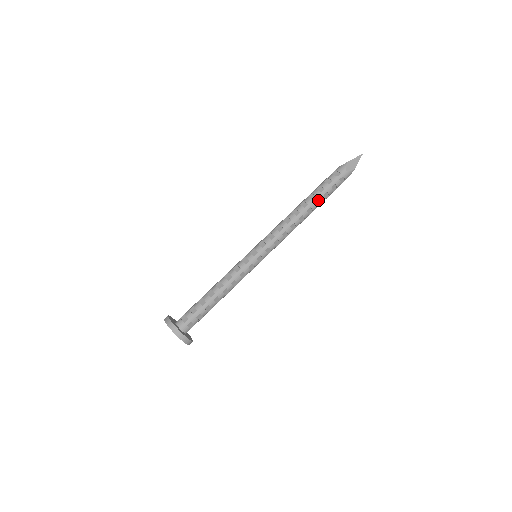
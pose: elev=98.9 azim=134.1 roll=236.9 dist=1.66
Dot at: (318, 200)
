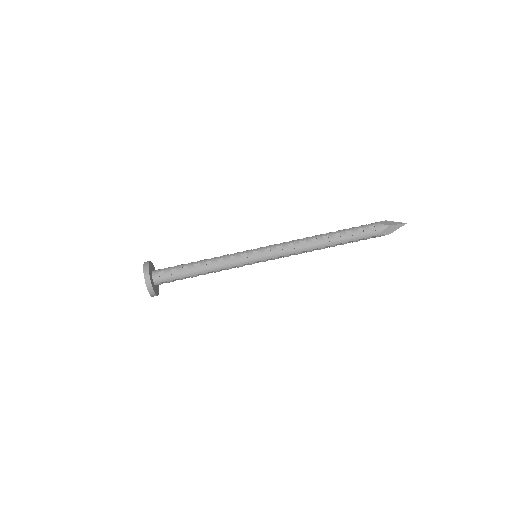
Dot at: (339, 234)
